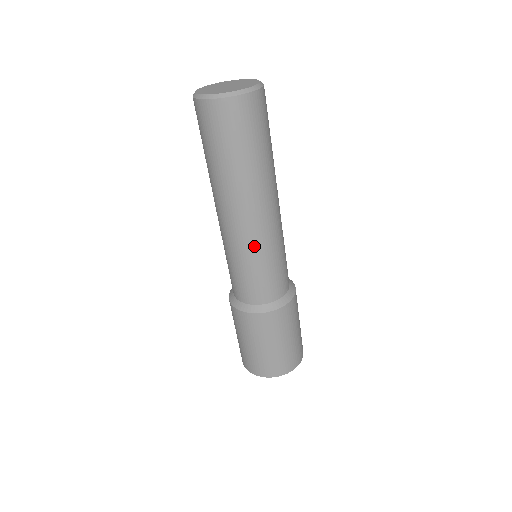
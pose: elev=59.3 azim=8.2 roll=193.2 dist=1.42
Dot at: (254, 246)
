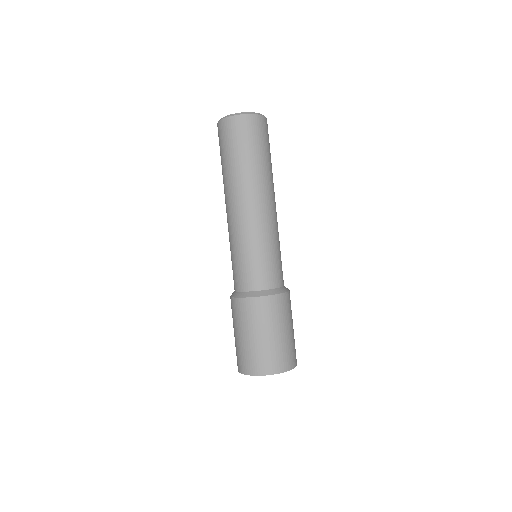
Dot at: (235, 234)
